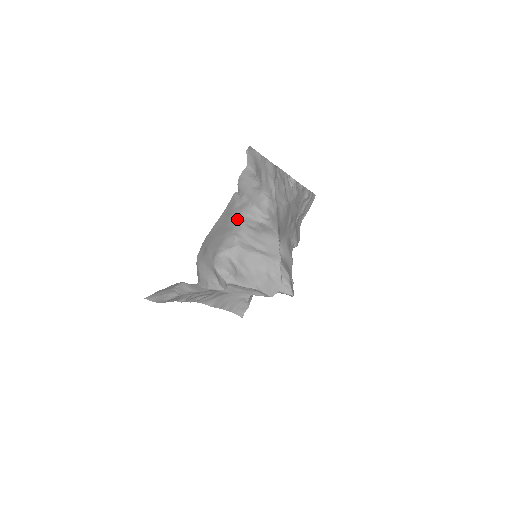
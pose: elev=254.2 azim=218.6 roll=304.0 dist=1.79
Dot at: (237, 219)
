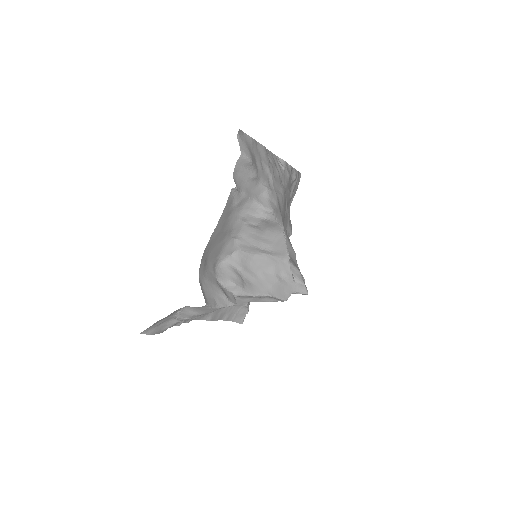
Dot at: (236, 219)
